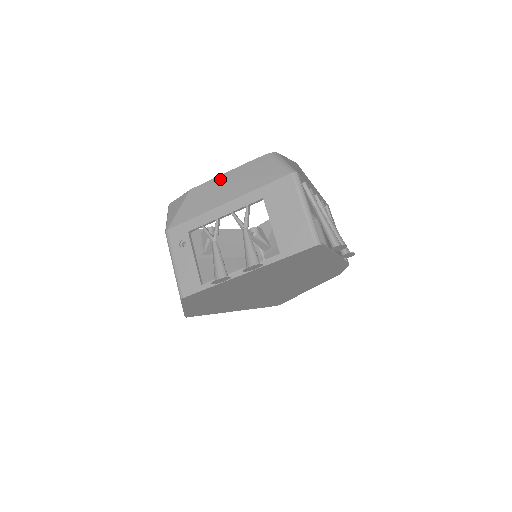
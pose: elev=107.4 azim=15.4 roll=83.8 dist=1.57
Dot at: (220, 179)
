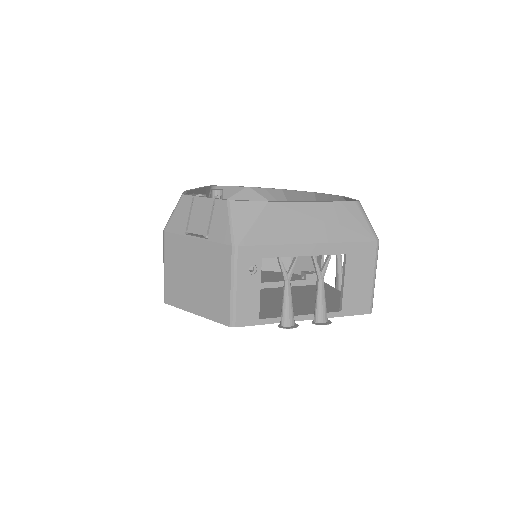
Dot at: (307, 207)
